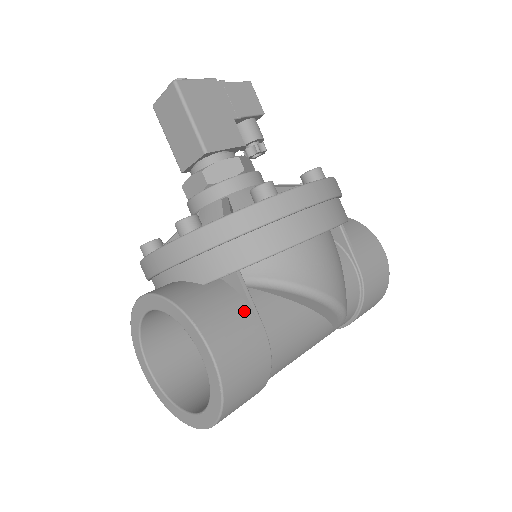
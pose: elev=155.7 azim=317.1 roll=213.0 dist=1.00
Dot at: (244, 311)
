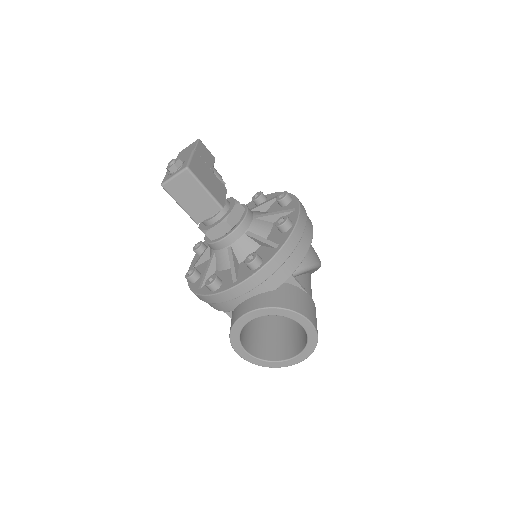
Dot at: (302, 293)
